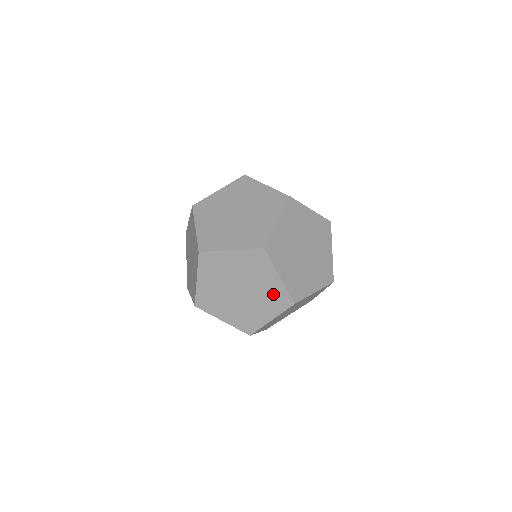
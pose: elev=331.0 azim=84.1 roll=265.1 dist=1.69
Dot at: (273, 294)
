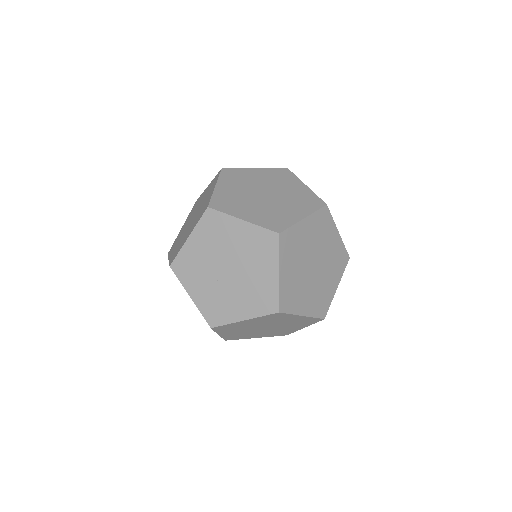
Dot at: (336, 255)
